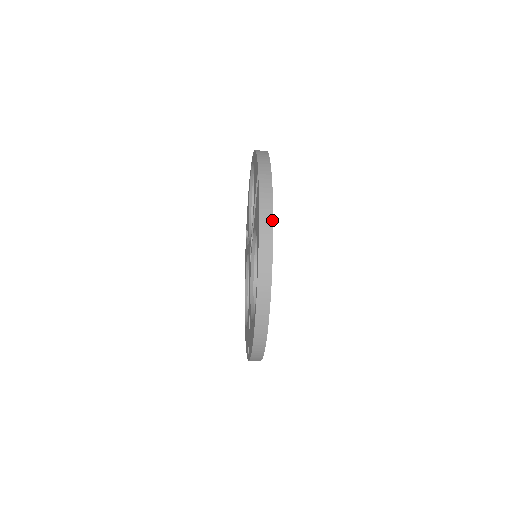
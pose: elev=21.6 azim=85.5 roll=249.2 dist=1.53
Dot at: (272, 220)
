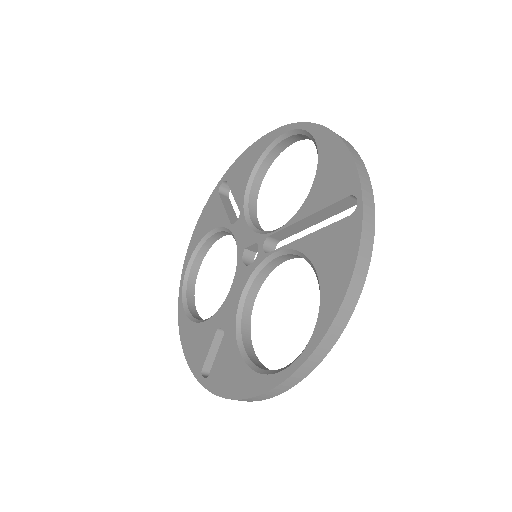
Dot at: (363, 285)
